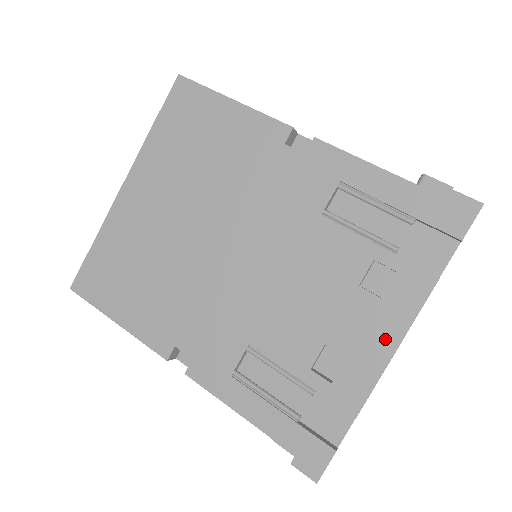
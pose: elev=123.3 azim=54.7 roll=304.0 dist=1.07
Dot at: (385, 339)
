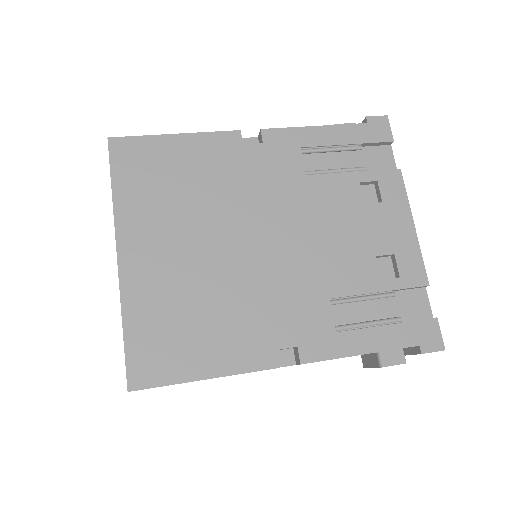
Dot at: (404, 225)
